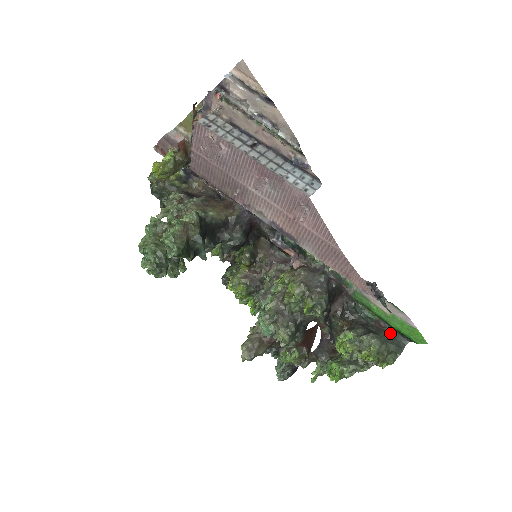
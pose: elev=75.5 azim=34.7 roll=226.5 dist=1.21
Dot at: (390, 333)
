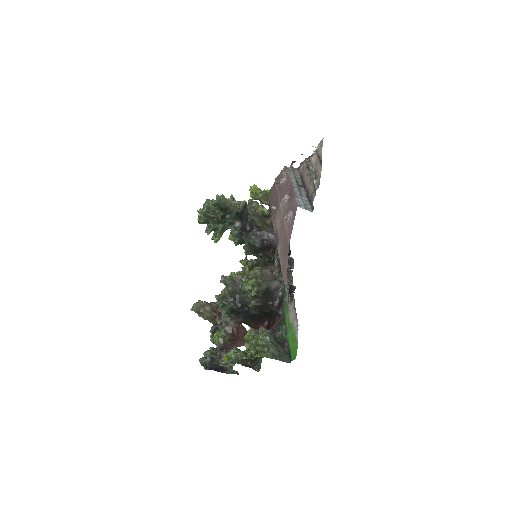
Dot at: occluded
